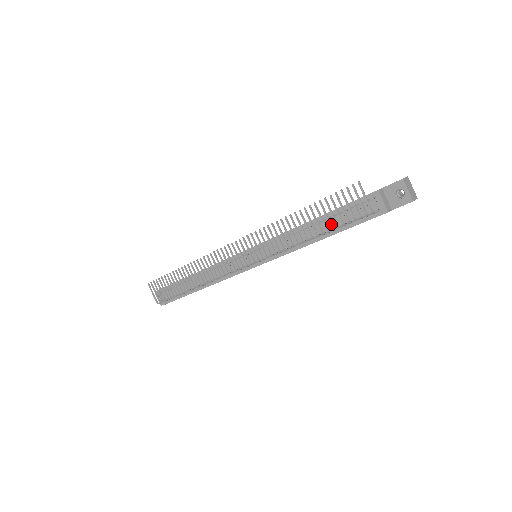
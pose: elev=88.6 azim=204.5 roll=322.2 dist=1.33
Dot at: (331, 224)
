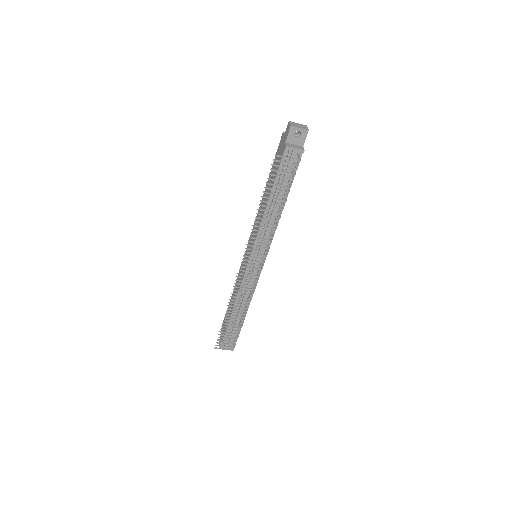
Dot at: (285, 191)
